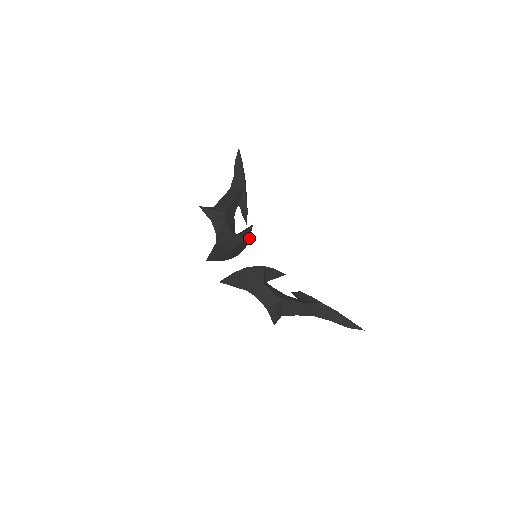
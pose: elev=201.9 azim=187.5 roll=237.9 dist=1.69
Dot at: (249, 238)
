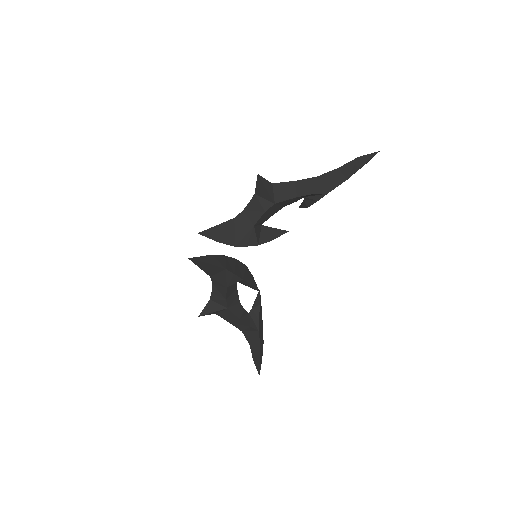
Dot at: occluded
